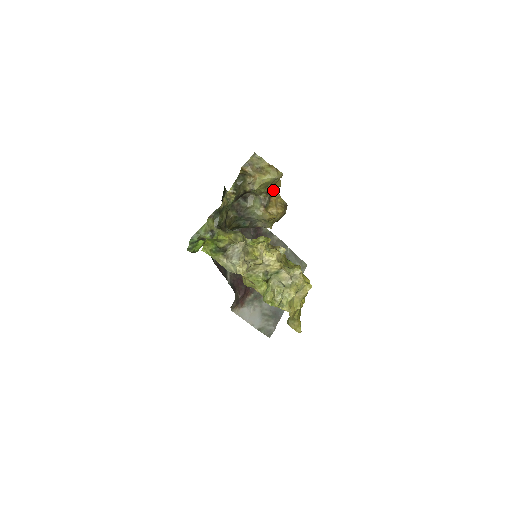
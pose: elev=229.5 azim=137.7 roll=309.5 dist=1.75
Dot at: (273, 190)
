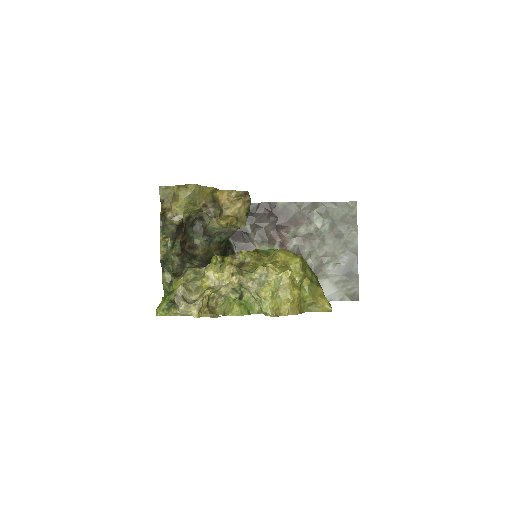
Dot at: (216, 193)
